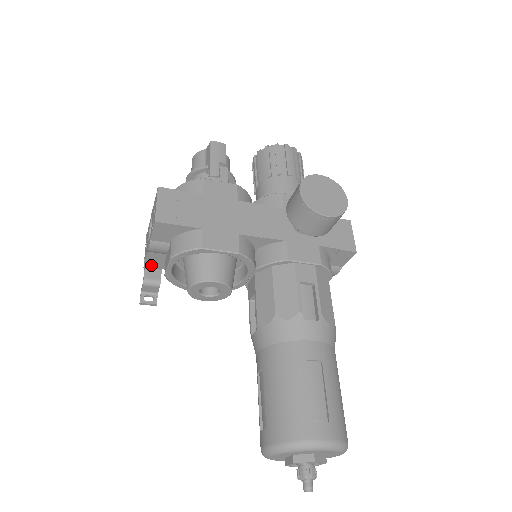
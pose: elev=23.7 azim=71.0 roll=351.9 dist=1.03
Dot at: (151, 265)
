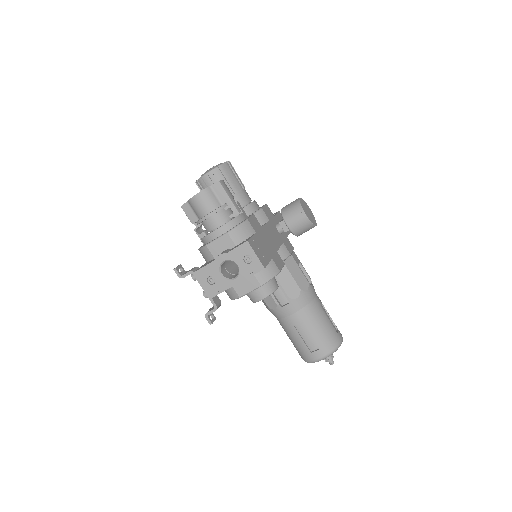
Dot at: (217, 294)
